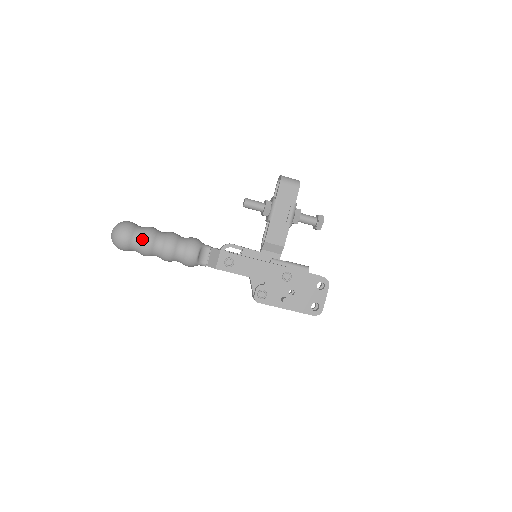
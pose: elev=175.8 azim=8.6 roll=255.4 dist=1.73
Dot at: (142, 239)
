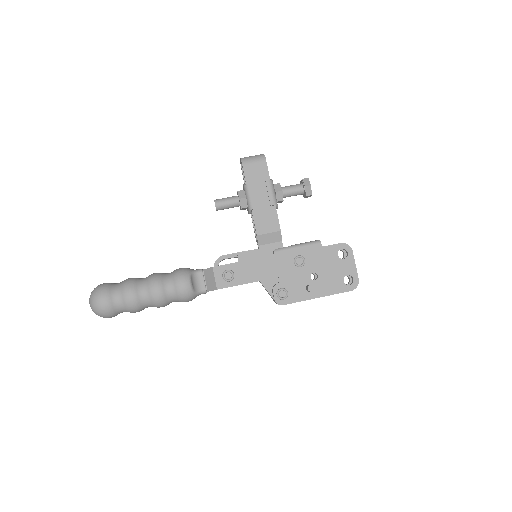
Dot at: (123, 295)
